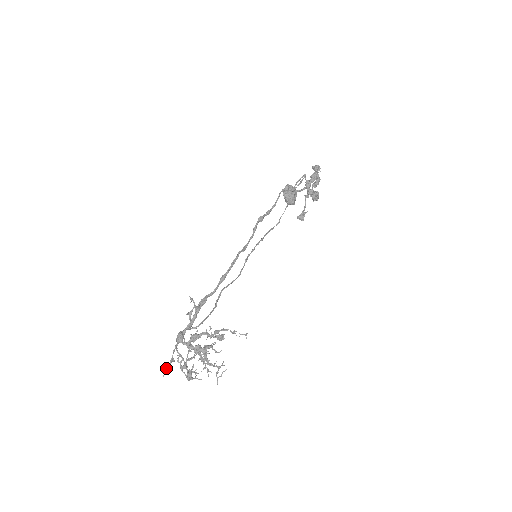
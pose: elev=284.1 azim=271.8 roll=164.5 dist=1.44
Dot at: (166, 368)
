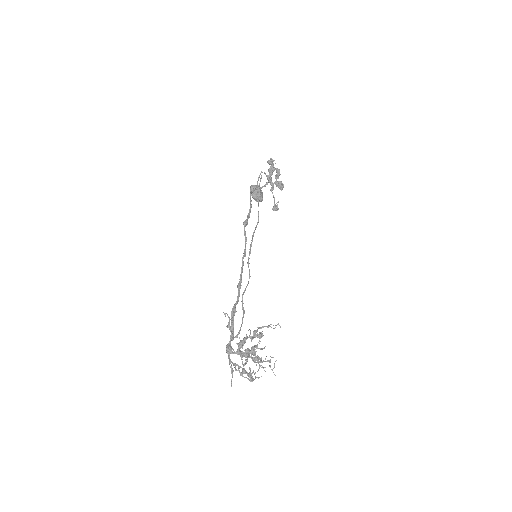
Dot at: (231, 379)
